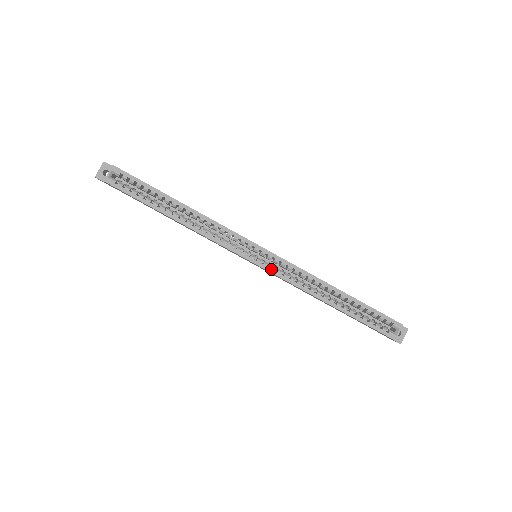
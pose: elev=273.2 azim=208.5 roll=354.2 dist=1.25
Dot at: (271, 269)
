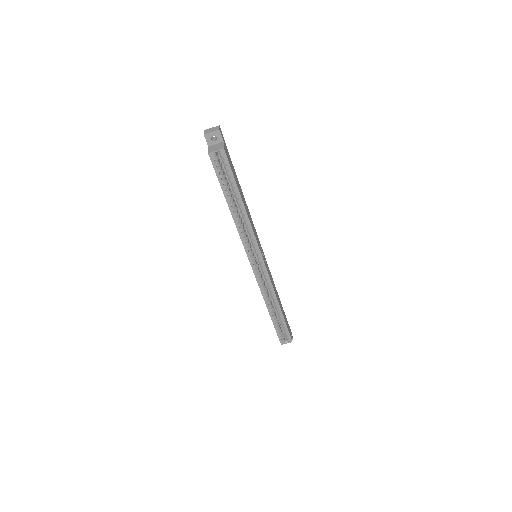
Dot at: (257, 275)
